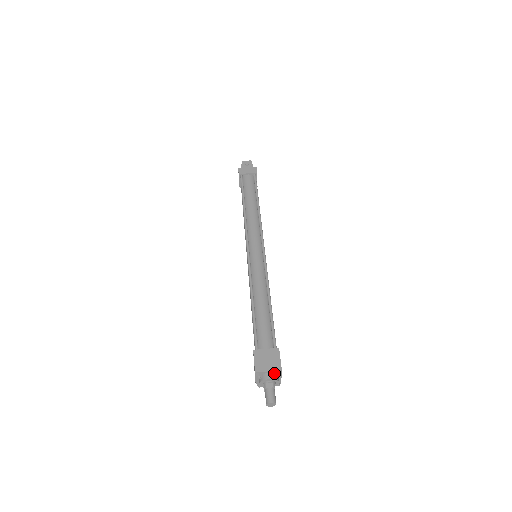
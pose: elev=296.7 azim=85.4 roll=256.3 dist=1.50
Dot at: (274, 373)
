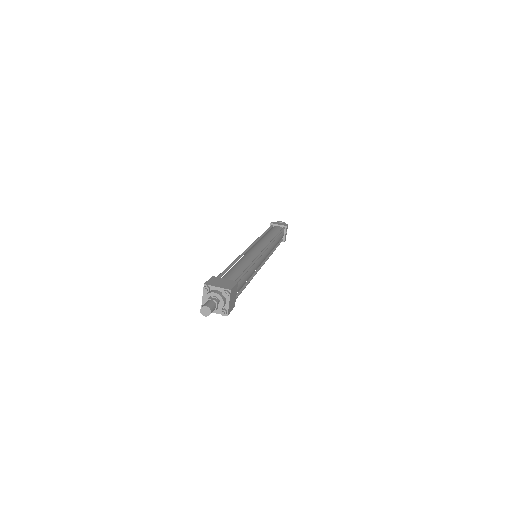
Dot at: (222, 293)
